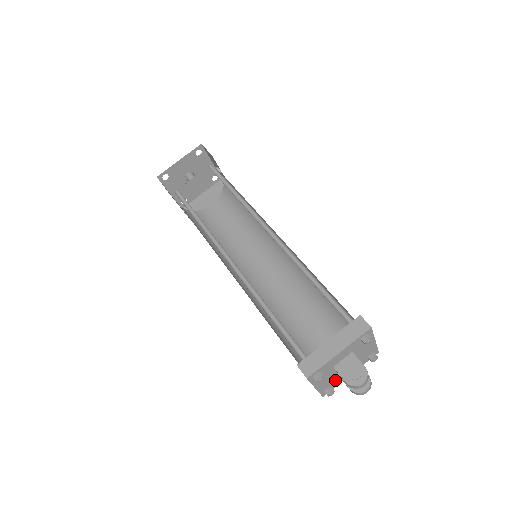
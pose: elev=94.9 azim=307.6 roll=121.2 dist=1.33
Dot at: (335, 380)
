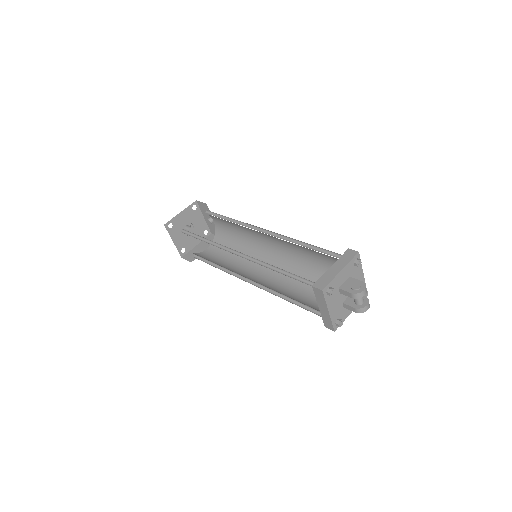
Dot at: (341, 311)
